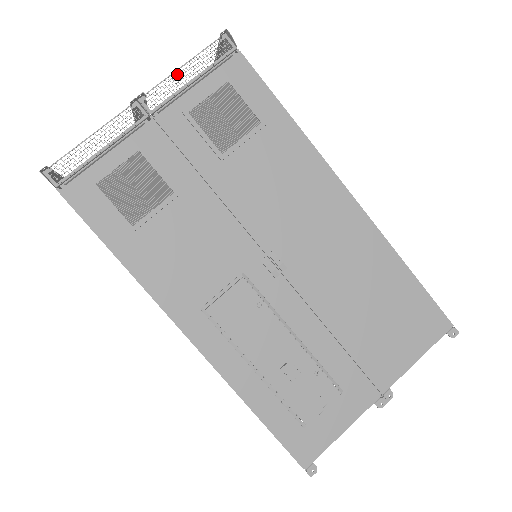
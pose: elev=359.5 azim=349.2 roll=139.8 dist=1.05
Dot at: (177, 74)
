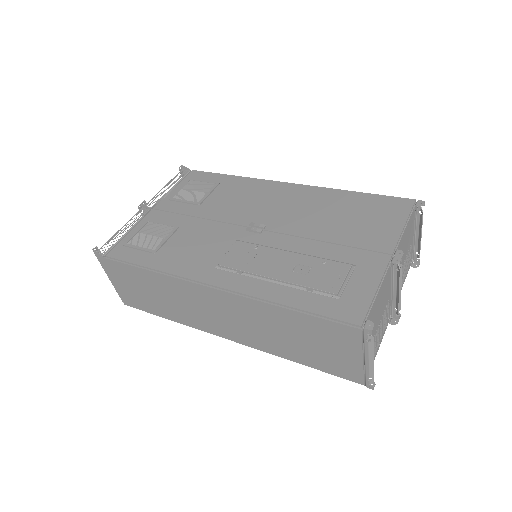
Dot at: occluded
